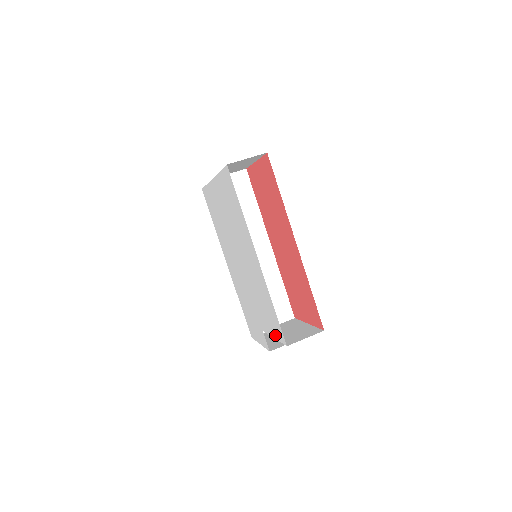
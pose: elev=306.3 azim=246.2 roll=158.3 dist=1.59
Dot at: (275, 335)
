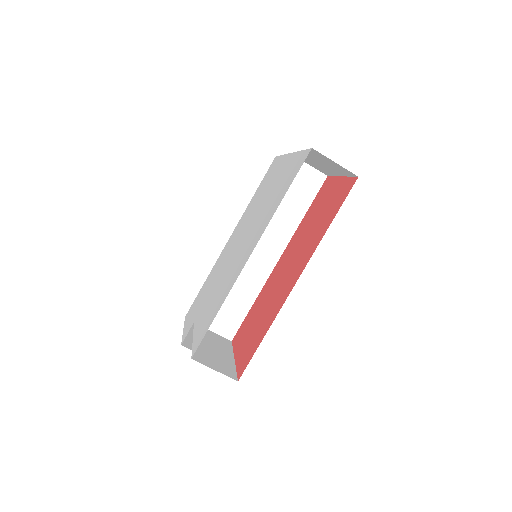
Dot at: (195, 338)
